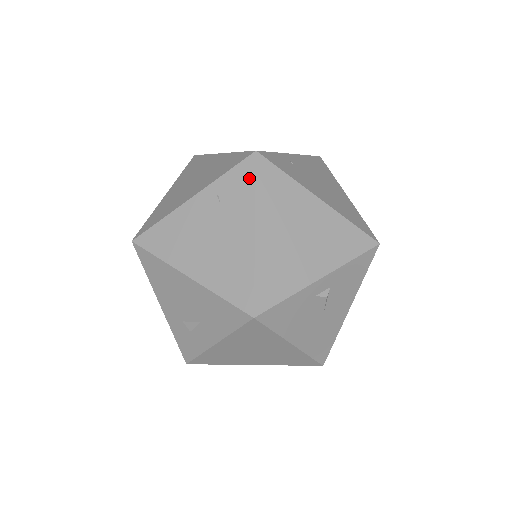
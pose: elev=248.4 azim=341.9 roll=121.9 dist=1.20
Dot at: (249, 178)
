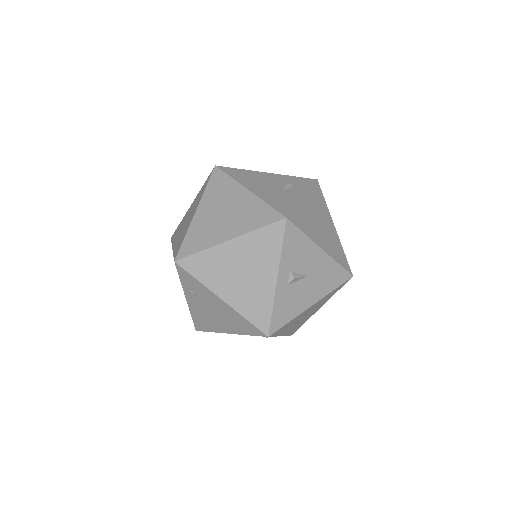
Dot at: (189, 276)
